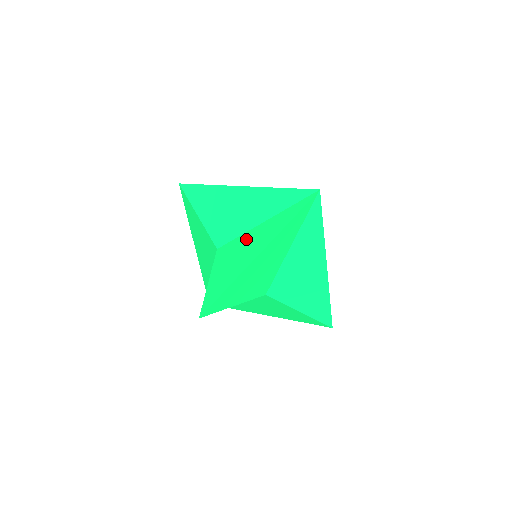
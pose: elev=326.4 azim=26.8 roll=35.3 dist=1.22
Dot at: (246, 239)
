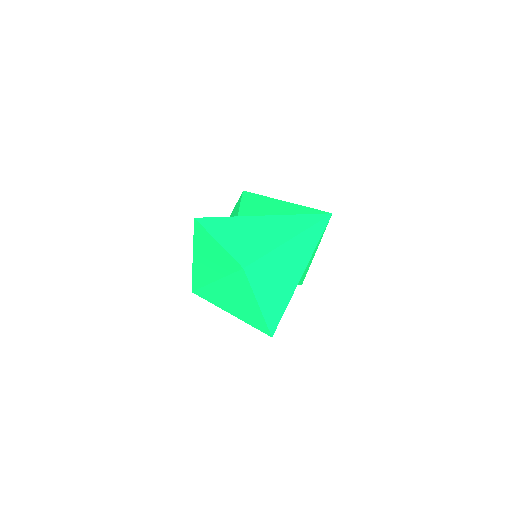
Dot at: (276, 259)
